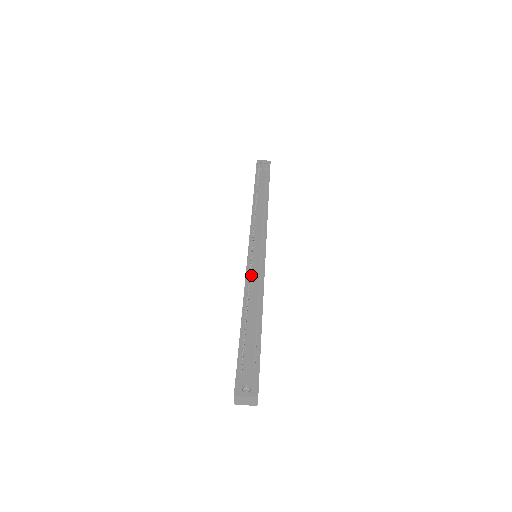
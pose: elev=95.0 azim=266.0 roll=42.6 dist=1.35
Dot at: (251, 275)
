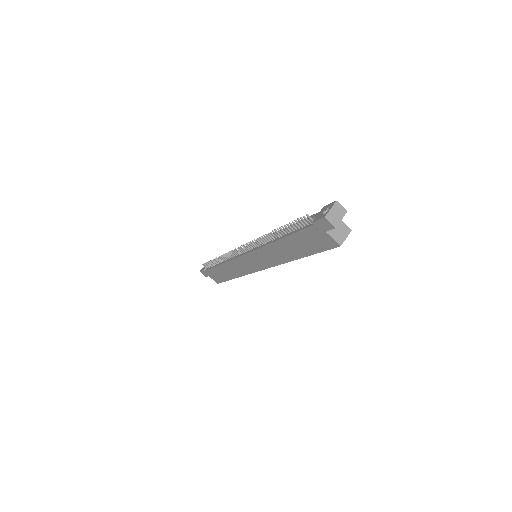
Dot at: (261, 244)
